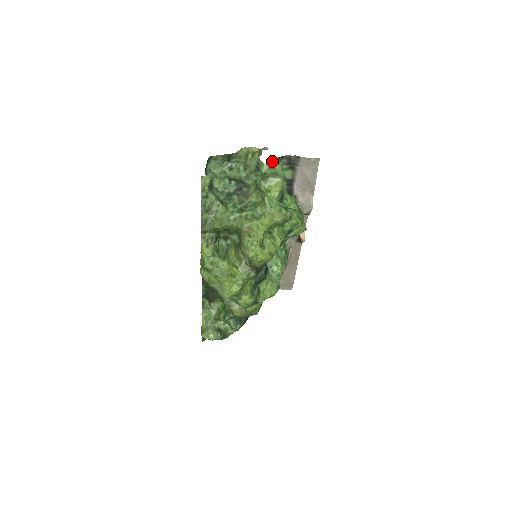
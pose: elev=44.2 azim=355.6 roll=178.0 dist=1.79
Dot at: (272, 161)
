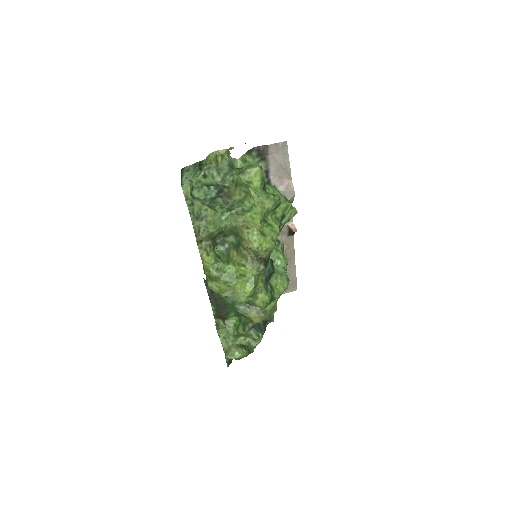
Dot at: (243, 155)
